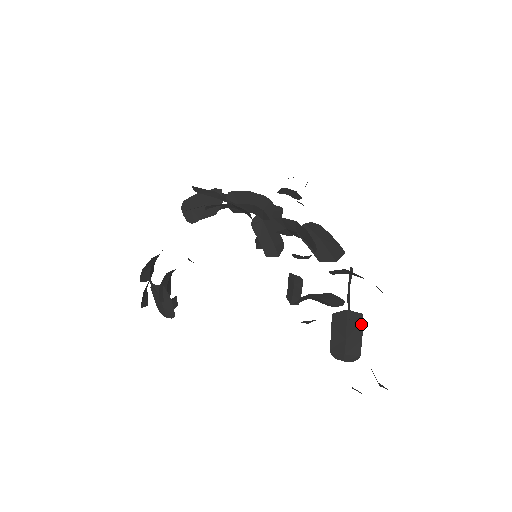
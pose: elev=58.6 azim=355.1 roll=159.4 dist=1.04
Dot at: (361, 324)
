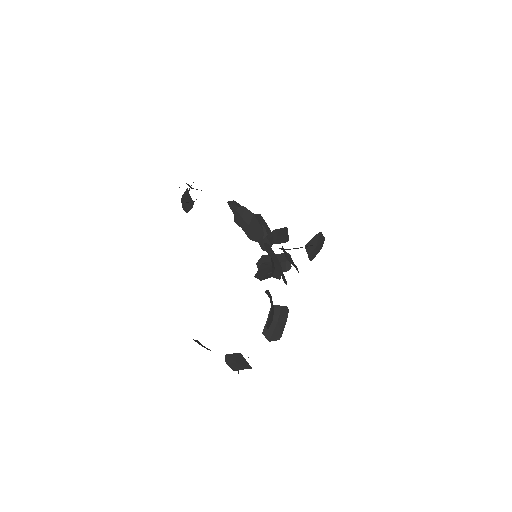
Dot at: (248, 368)
